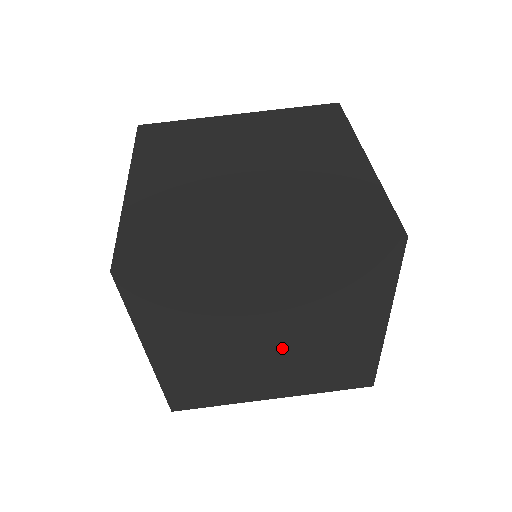
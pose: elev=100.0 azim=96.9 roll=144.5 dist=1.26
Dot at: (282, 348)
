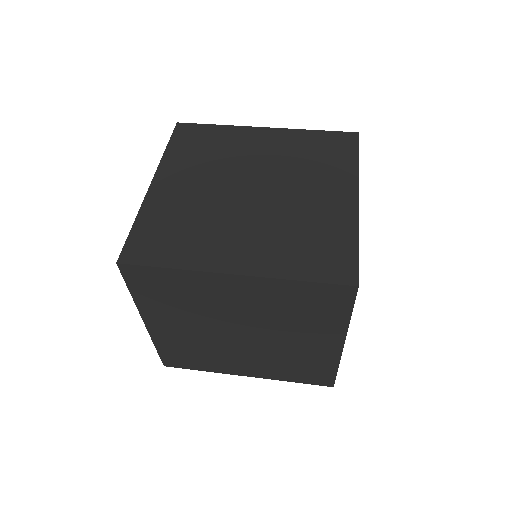
Dot at: (253, 342)
